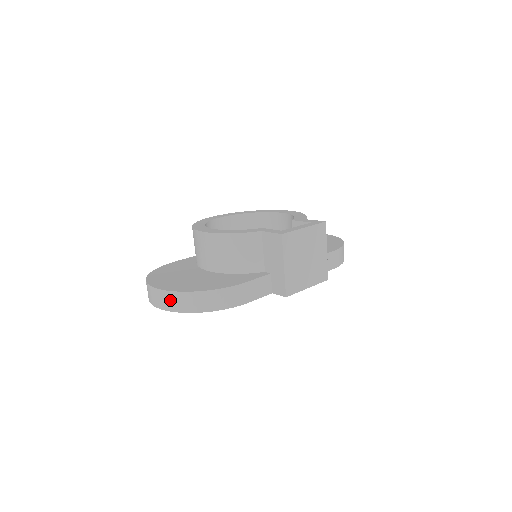
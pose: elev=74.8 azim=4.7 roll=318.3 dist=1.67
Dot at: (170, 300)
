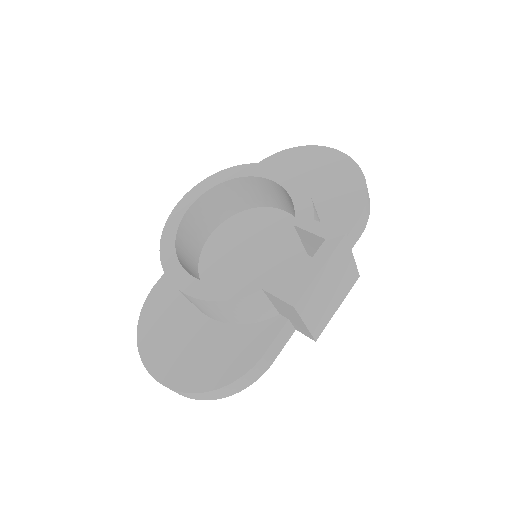
Dot at: (182, 394)
